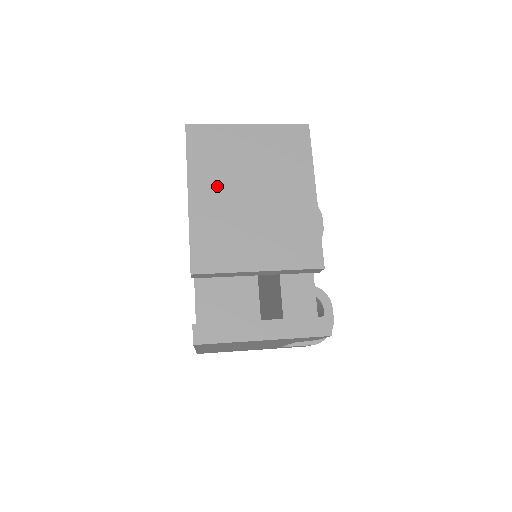
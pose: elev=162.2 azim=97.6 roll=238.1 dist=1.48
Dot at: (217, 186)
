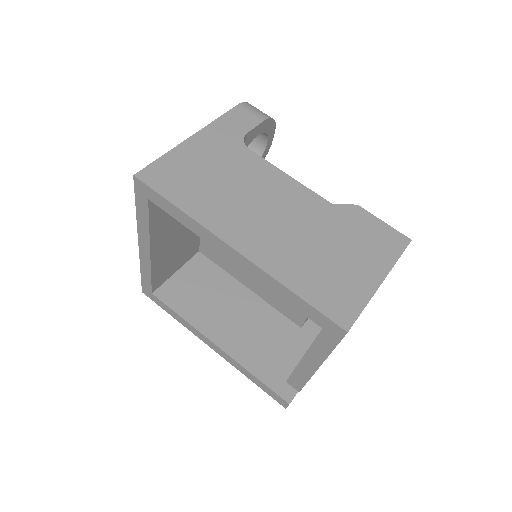
Dot at: occluded
